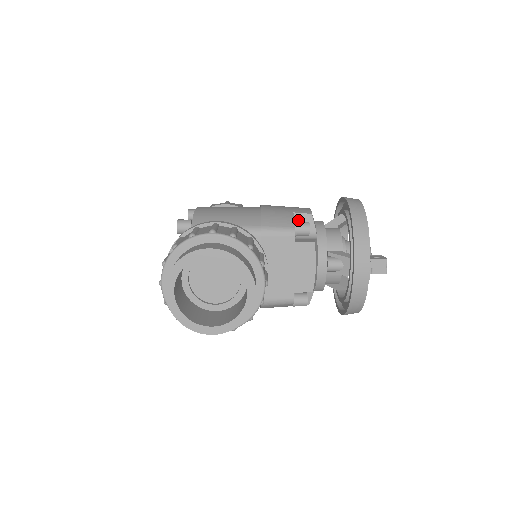
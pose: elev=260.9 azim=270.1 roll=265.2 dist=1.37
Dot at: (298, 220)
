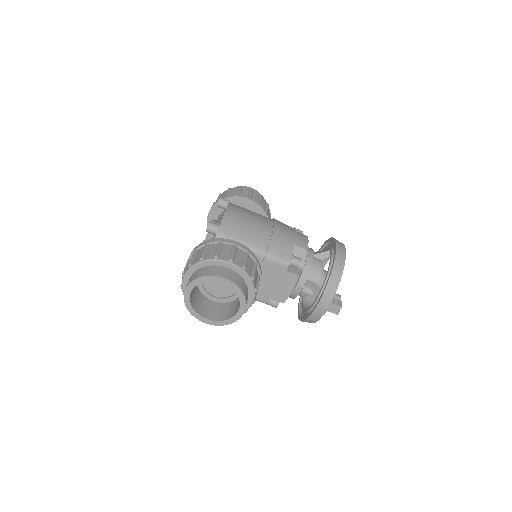
Dot at: (296, 251)
